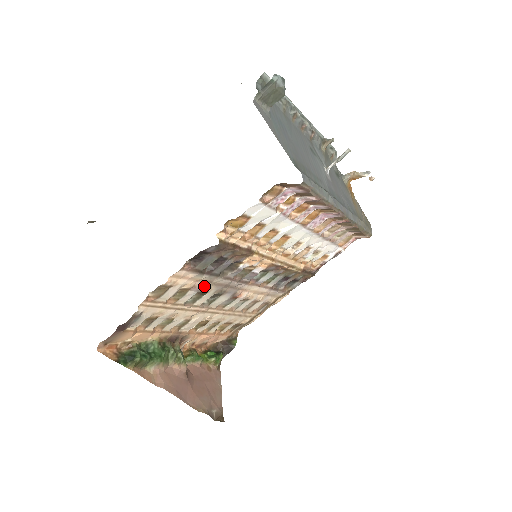
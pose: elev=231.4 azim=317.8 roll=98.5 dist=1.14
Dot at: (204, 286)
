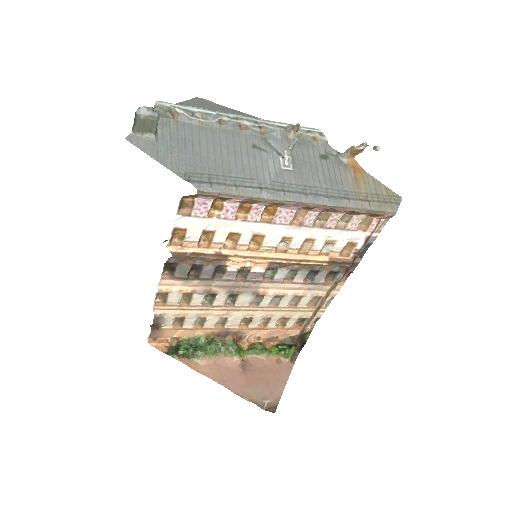
Dot at: (206, 289)
